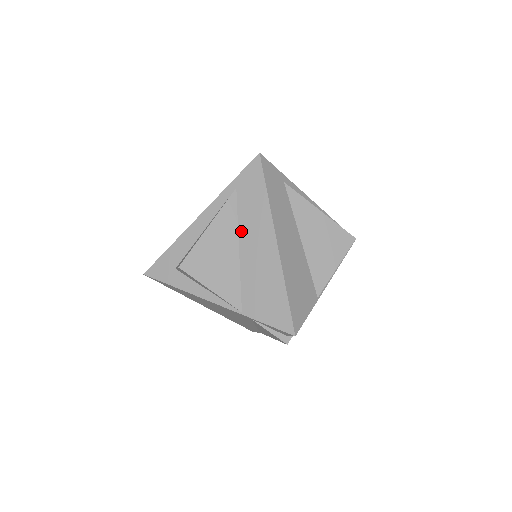
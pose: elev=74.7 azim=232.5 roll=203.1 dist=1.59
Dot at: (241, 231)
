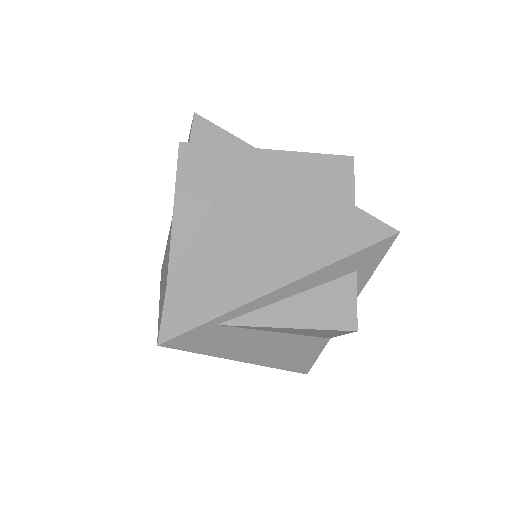
Dot at: occluded
